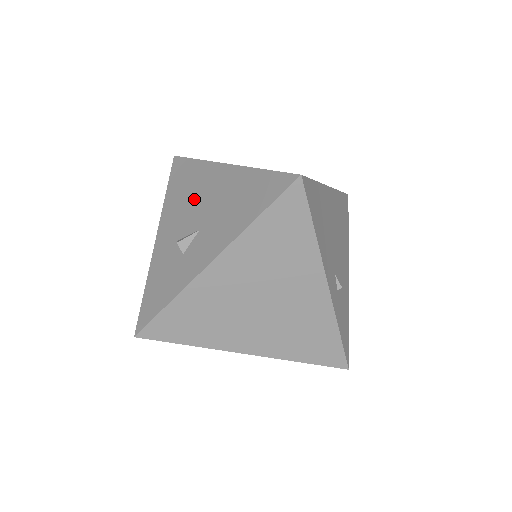
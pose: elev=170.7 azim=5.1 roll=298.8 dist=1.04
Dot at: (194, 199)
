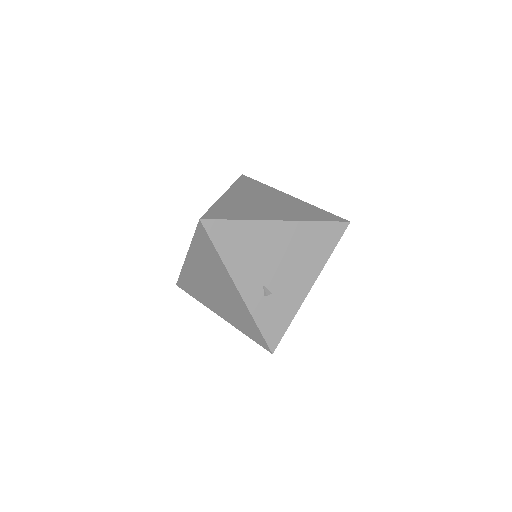
Dot at: occluded
